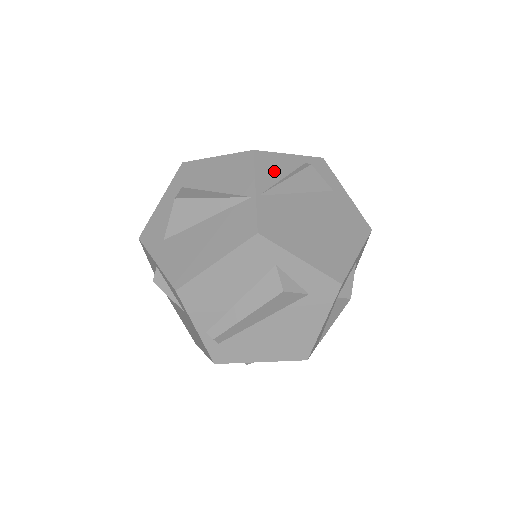
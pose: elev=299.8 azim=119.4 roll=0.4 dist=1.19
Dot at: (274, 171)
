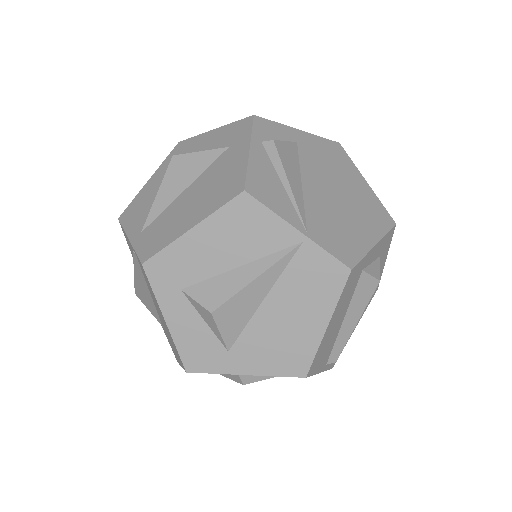
Dot at: (274, 189)
